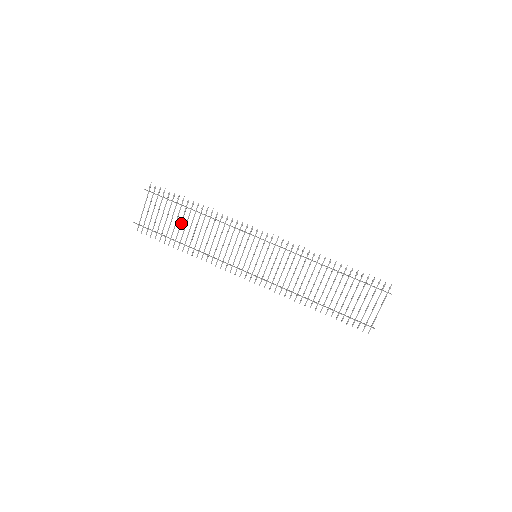
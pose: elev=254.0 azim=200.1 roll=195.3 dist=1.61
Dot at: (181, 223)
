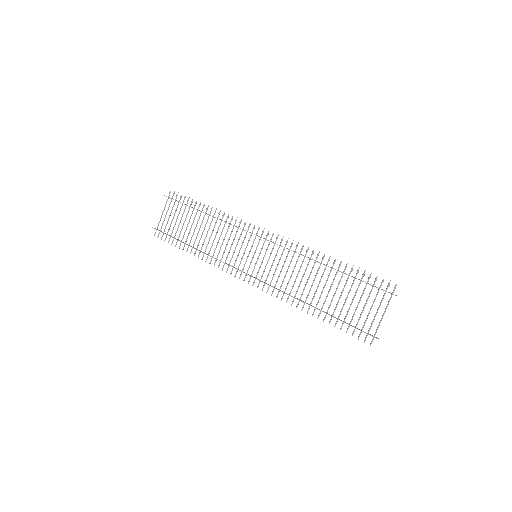
Dot at: occluded
